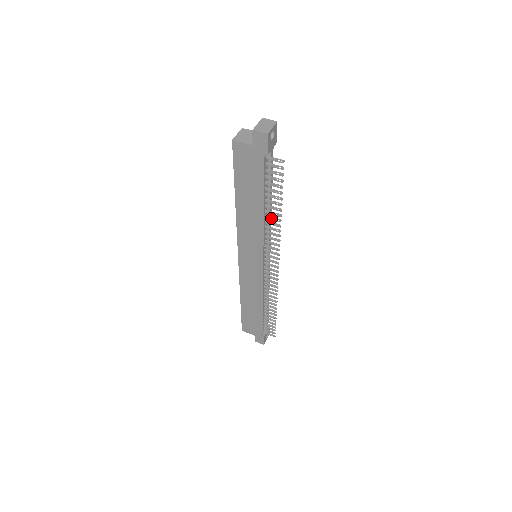
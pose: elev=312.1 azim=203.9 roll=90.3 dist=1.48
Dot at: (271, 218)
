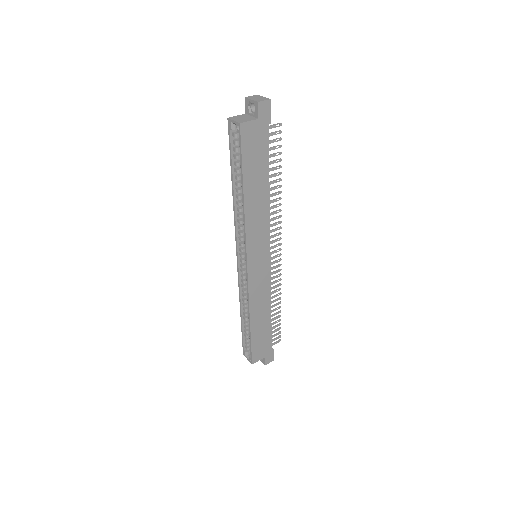
Dot at: (273, 195)
